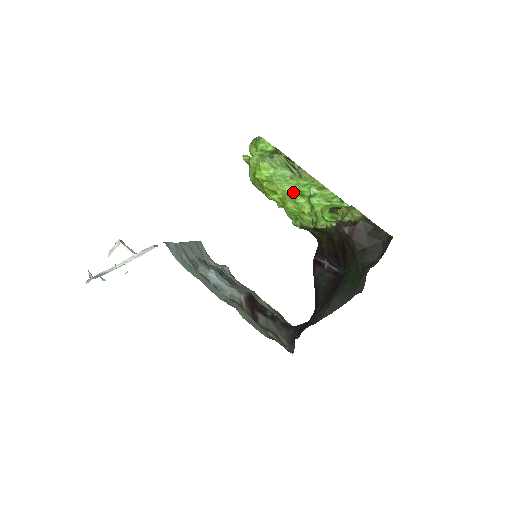
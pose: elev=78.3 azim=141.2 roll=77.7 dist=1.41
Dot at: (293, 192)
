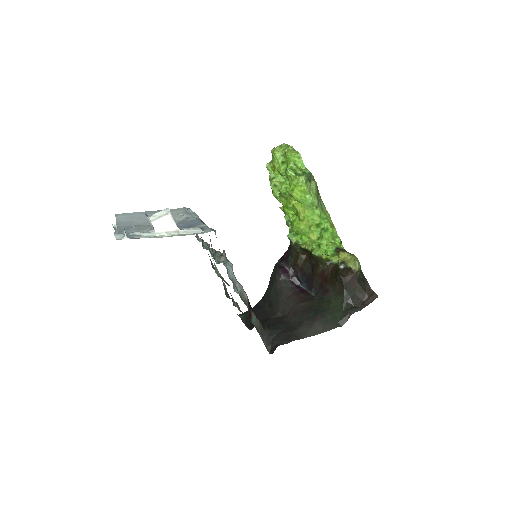
Dot at: (314, 221)
